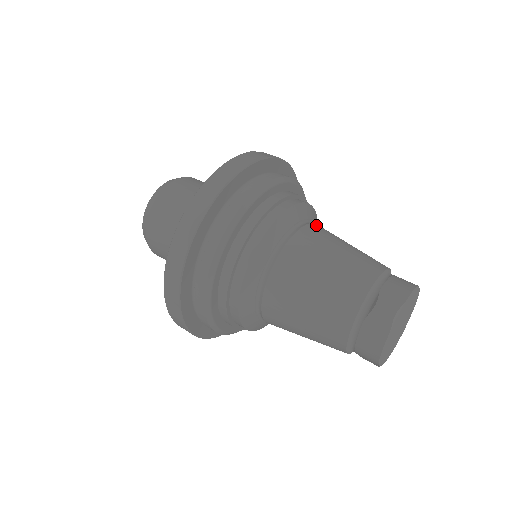
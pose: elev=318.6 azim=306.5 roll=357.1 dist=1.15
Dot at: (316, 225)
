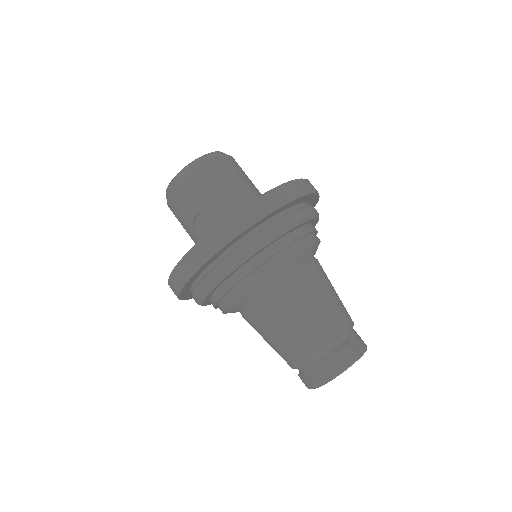
Dot at: occluded
